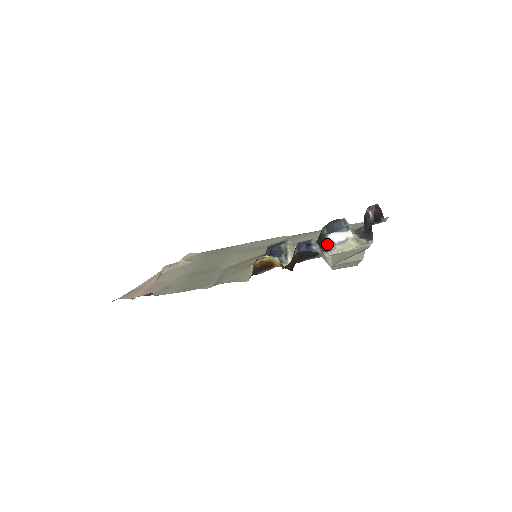
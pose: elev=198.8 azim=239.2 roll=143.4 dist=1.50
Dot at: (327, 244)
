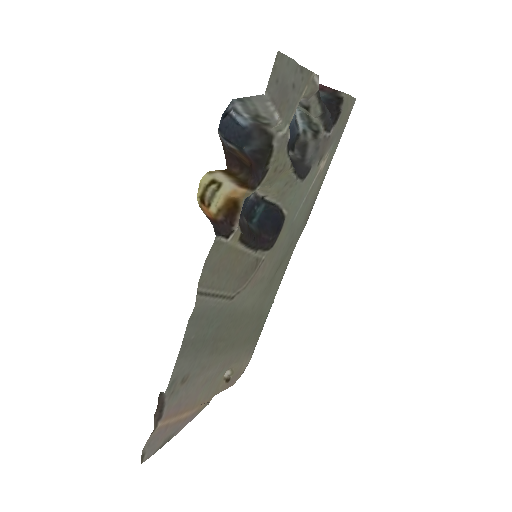
Dot at: occluded
